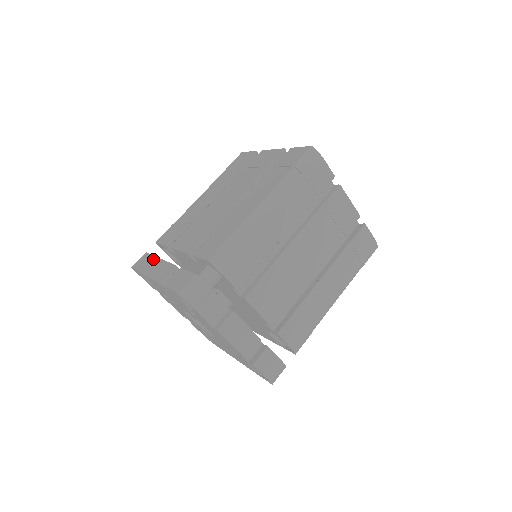
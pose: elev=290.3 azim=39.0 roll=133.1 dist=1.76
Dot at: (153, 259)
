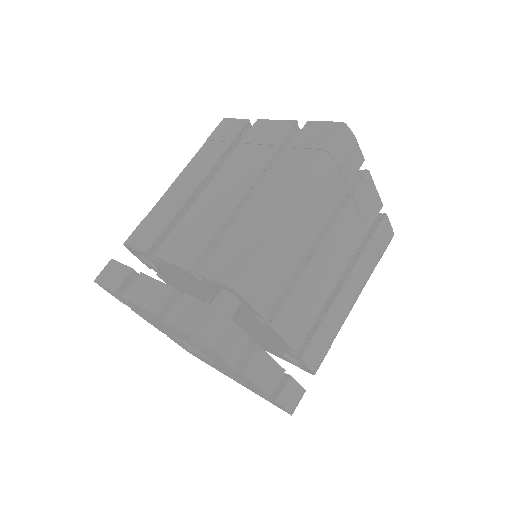
Dot at: (129, 272)
